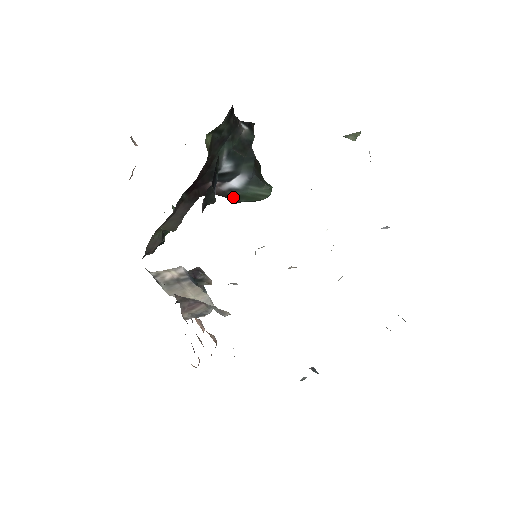
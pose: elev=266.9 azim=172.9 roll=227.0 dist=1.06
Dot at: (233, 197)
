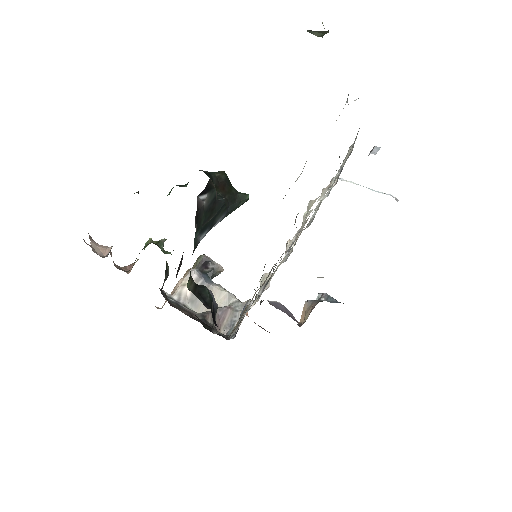
Dot at: occluded
